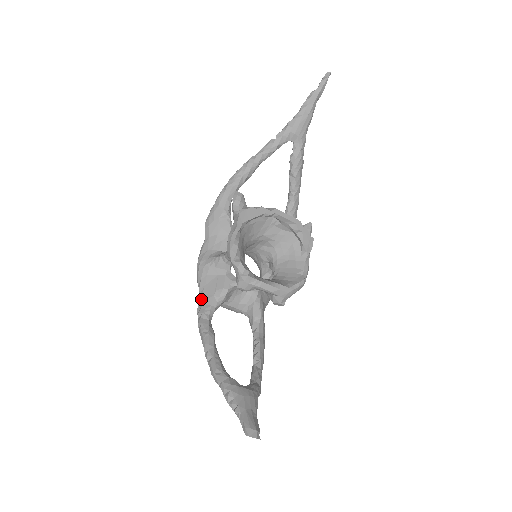
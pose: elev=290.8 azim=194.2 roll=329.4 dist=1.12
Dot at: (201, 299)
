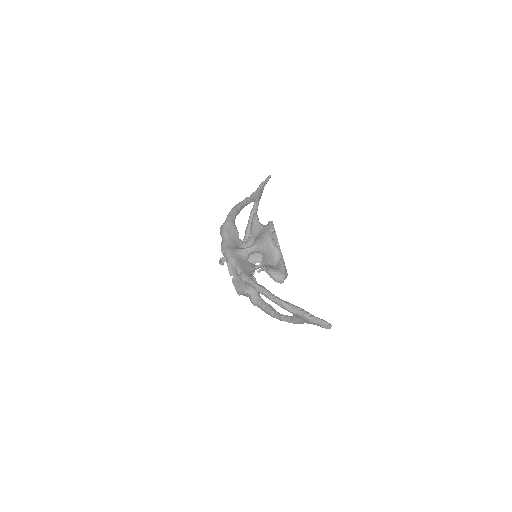
Dot at: (242, 270)
